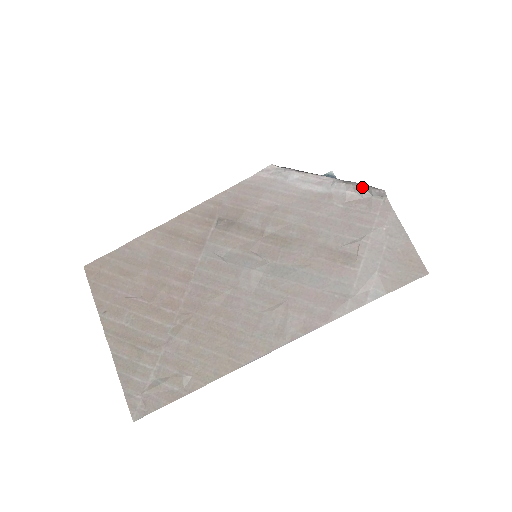
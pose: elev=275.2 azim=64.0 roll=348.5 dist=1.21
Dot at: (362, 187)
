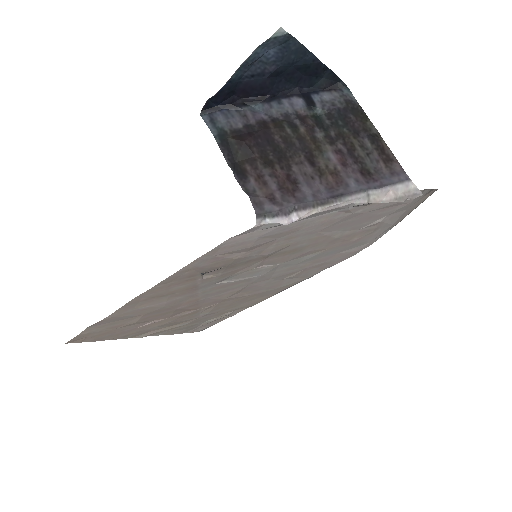
Dot at: (394, 201)
